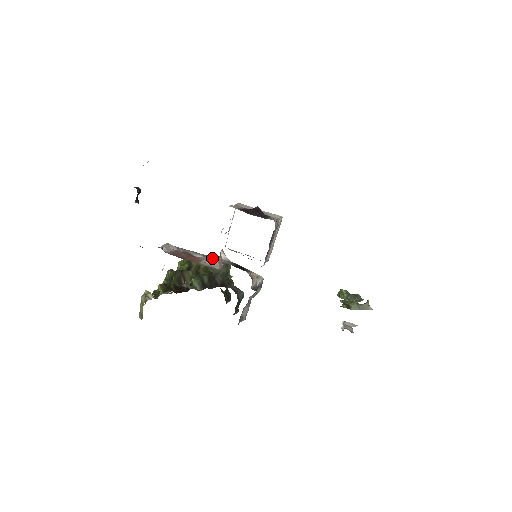
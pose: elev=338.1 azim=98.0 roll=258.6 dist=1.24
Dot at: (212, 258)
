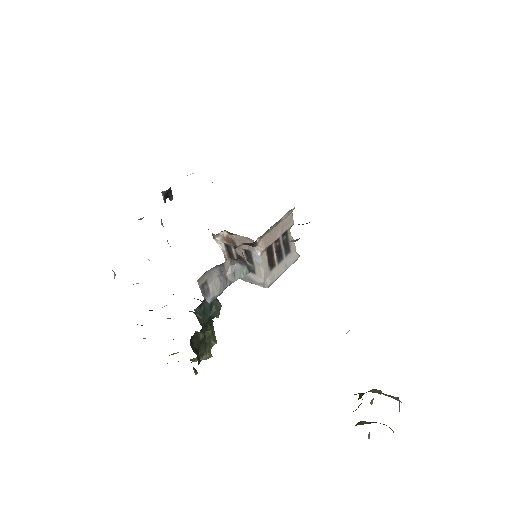
Dot at: occluded
